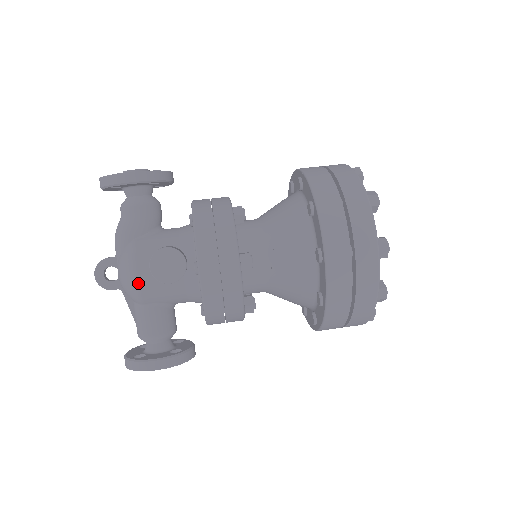
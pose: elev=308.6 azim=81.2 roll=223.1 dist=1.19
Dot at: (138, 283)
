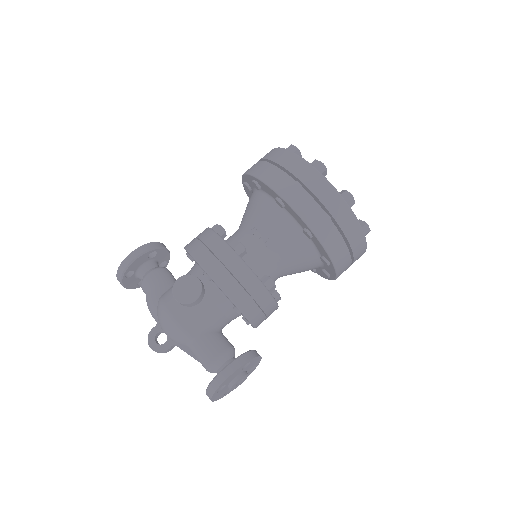
Dot at: (176, 320)
